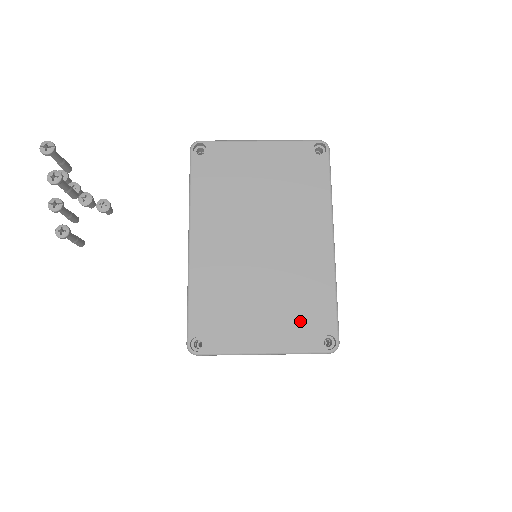
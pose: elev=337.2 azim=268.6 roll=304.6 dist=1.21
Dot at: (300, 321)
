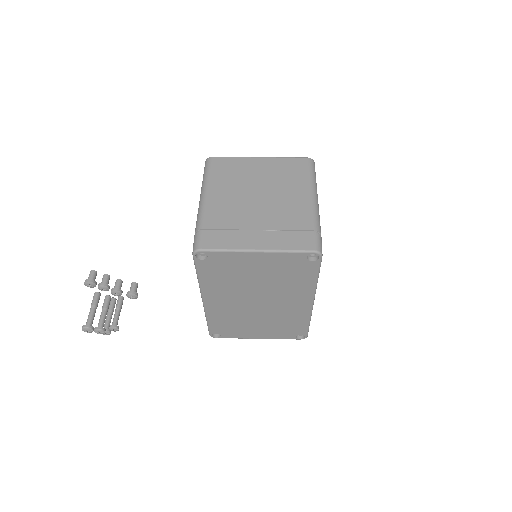
Dot at: (283, 330)
